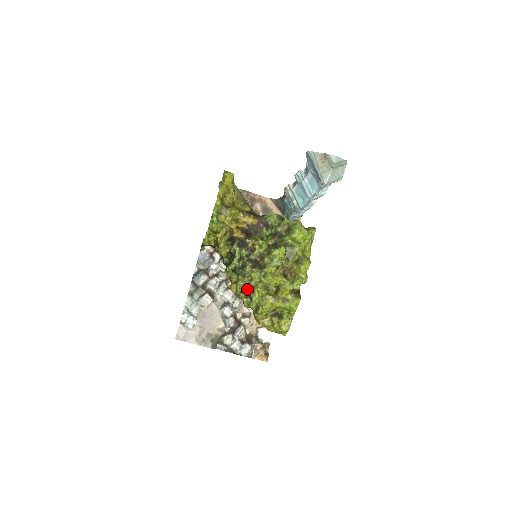
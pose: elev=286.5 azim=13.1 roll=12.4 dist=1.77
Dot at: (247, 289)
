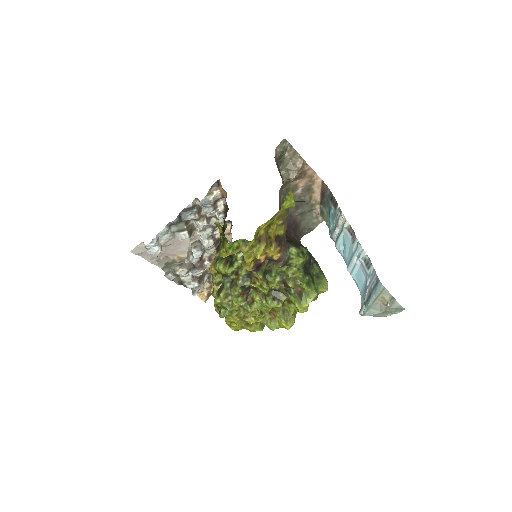
Dot at: (221, 304)
